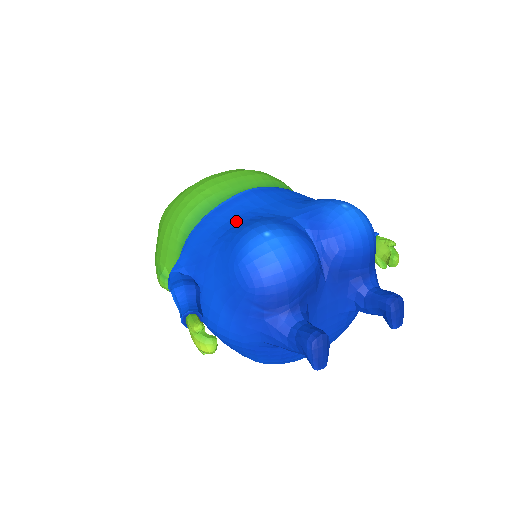
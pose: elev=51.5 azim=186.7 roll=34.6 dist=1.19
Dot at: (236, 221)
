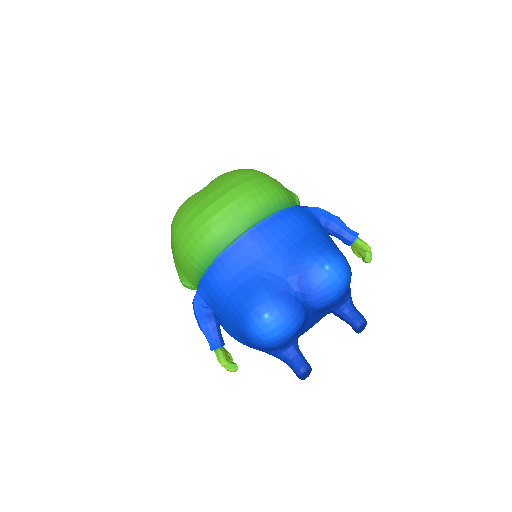
Dot at: (240, 279)
